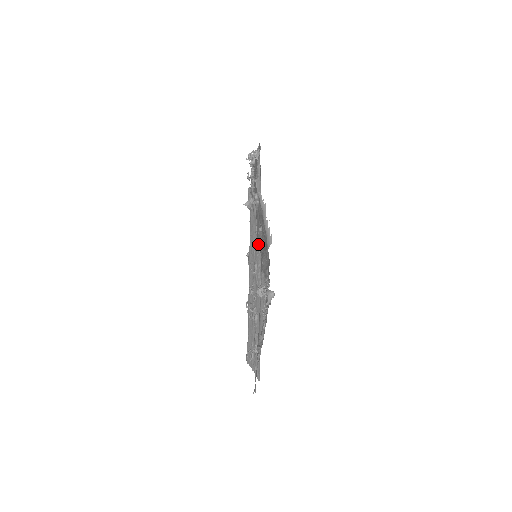
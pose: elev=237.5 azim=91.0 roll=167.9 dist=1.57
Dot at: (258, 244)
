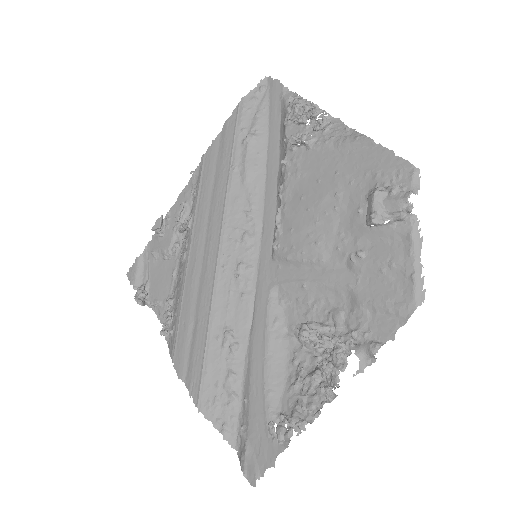
Dot at: (298, 253)
